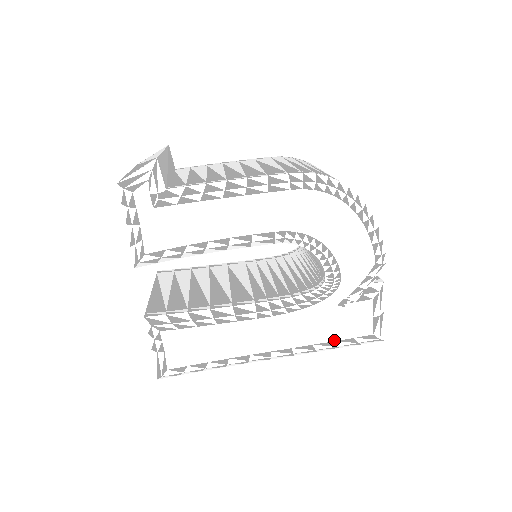
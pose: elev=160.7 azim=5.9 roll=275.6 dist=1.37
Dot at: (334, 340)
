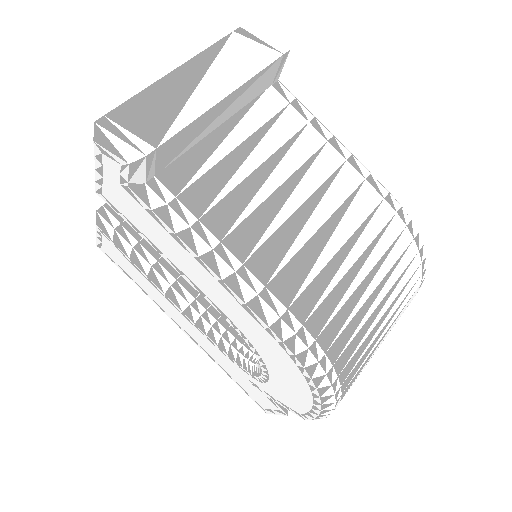
Dot at: (233, 377)
